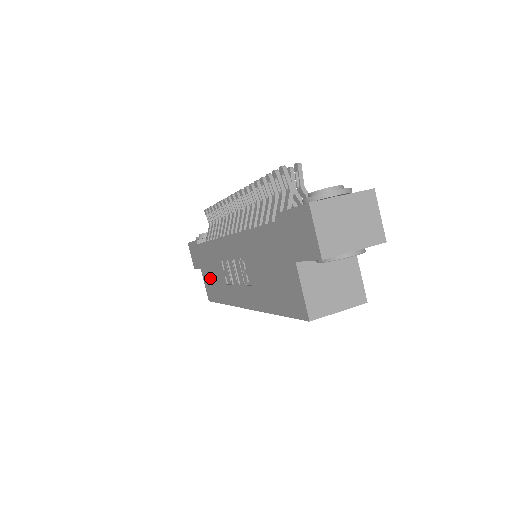
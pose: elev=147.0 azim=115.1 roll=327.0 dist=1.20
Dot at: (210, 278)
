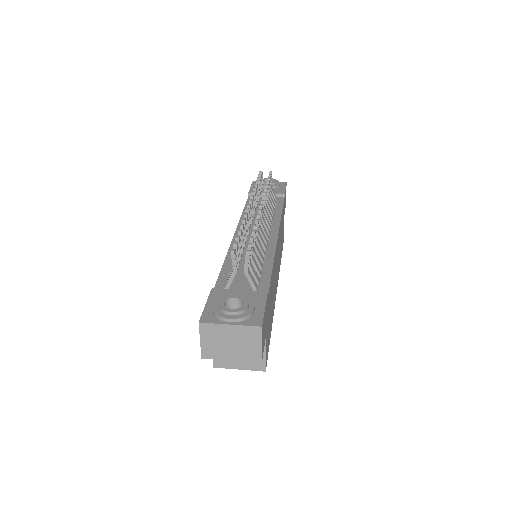
Dot at: occluded
